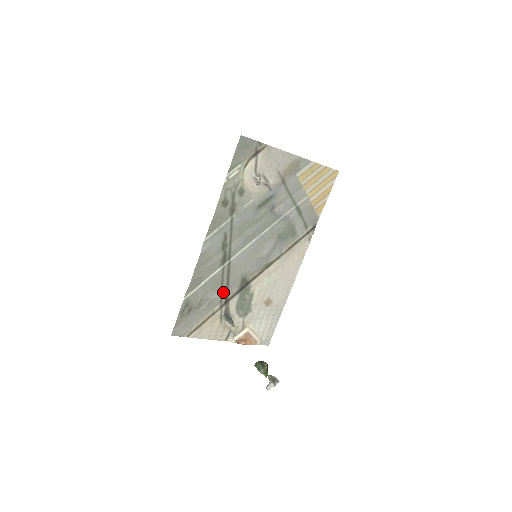
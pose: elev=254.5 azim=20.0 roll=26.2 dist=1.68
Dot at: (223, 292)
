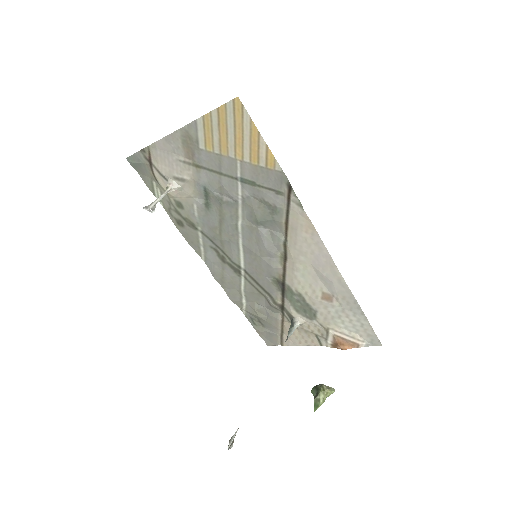
Dot at: (268, 300)
